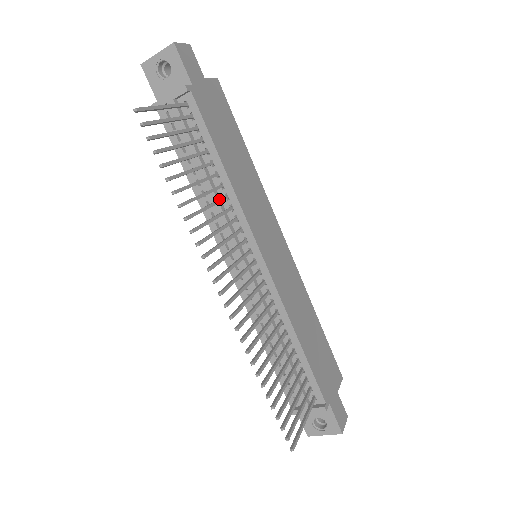
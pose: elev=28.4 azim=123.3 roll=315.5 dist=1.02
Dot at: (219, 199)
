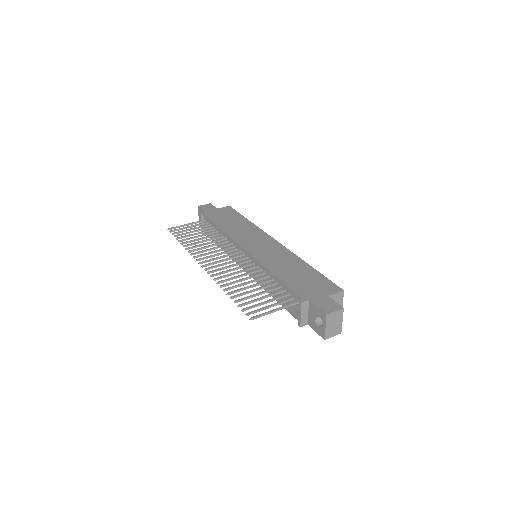
Dot at: (217, 240)
